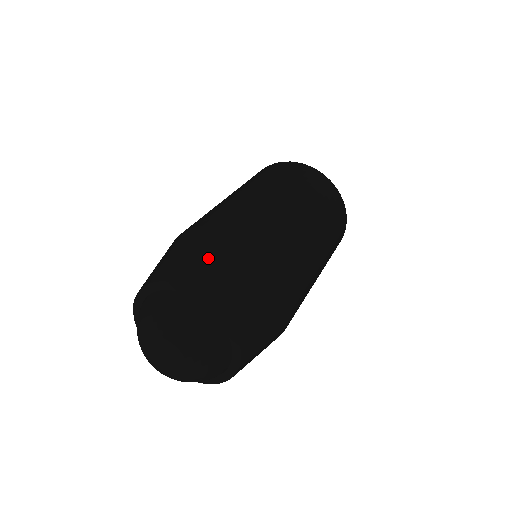
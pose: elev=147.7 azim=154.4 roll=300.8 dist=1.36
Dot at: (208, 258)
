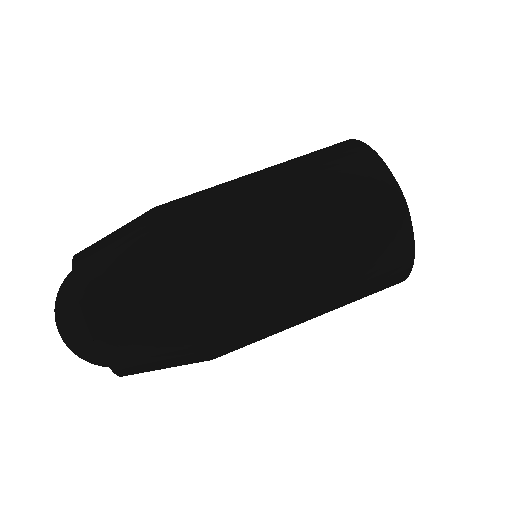
Dot at: (143, 336)
